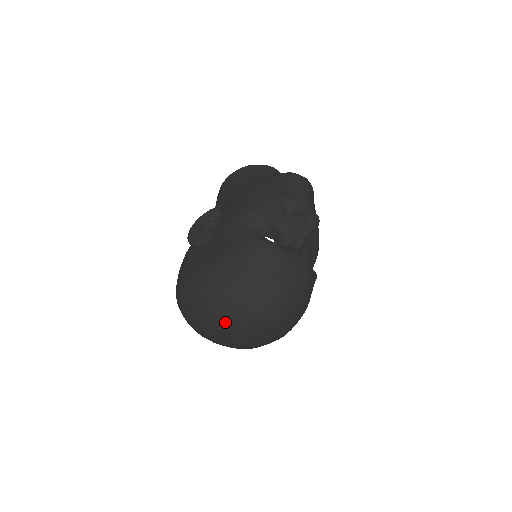
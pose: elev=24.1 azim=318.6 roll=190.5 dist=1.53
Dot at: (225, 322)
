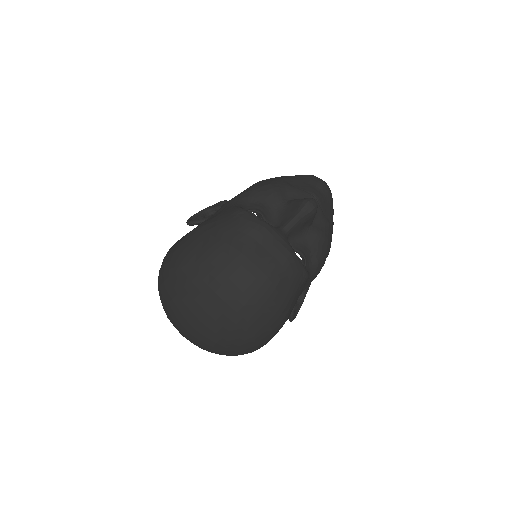
Dot at: (184, 291)
